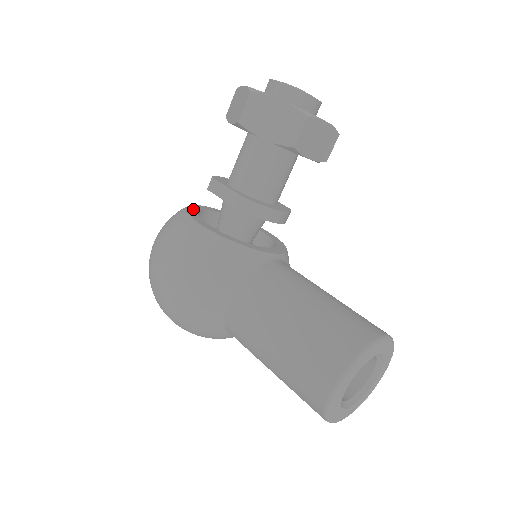
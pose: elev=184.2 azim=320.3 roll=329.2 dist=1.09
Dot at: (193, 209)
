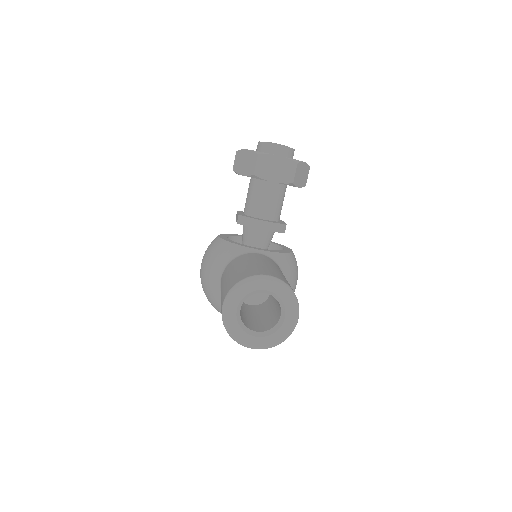
Dot at: (233, 235)
